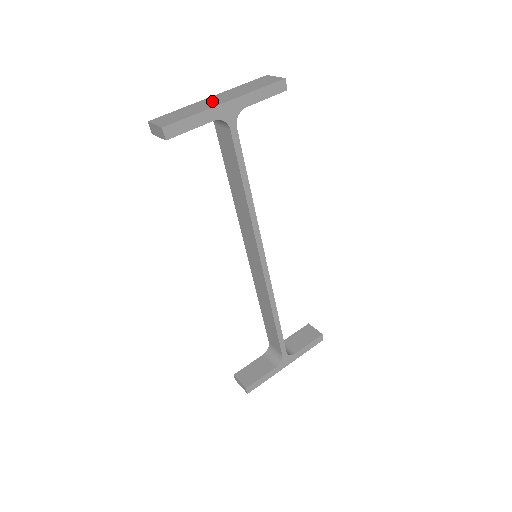
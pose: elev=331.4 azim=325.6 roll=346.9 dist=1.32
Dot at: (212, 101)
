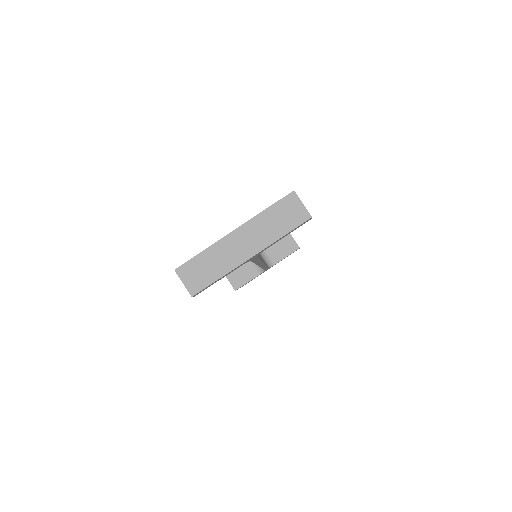
Dot at: (236, 247)
